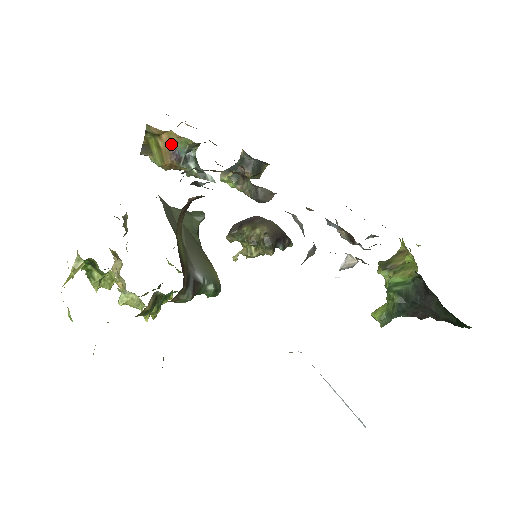
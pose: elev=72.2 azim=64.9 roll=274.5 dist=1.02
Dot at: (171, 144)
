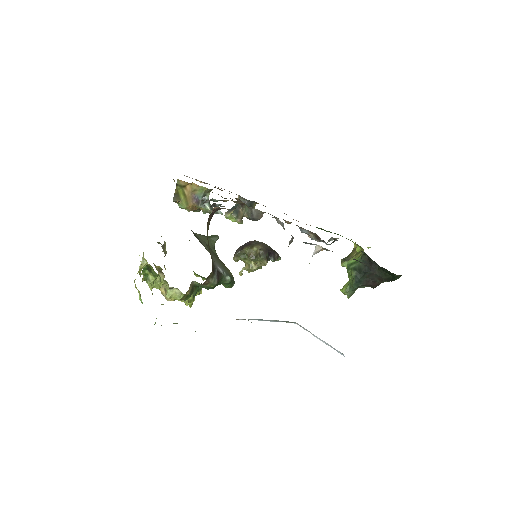
Dot at: (193, 192)
